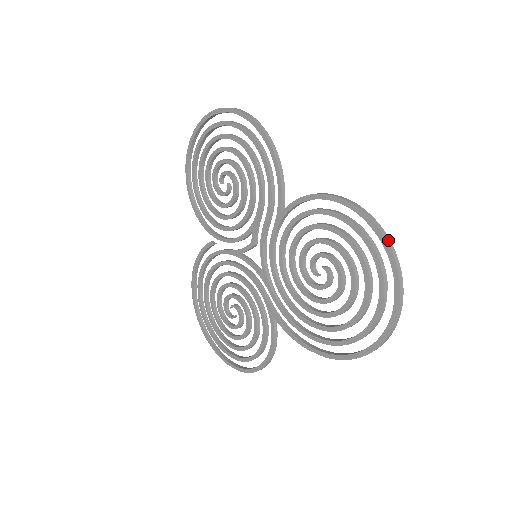
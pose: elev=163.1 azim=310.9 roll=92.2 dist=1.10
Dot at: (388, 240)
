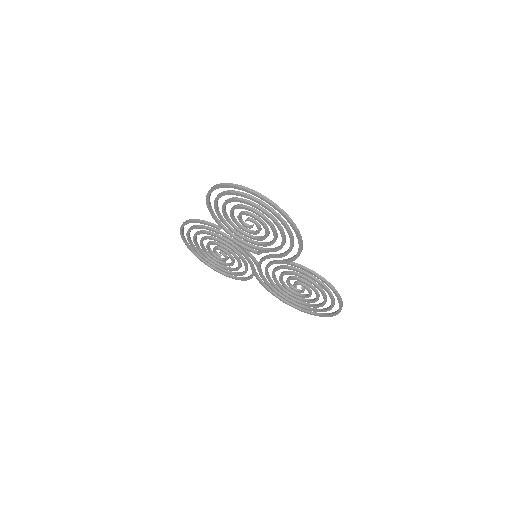
Dot at: (342, 305)
